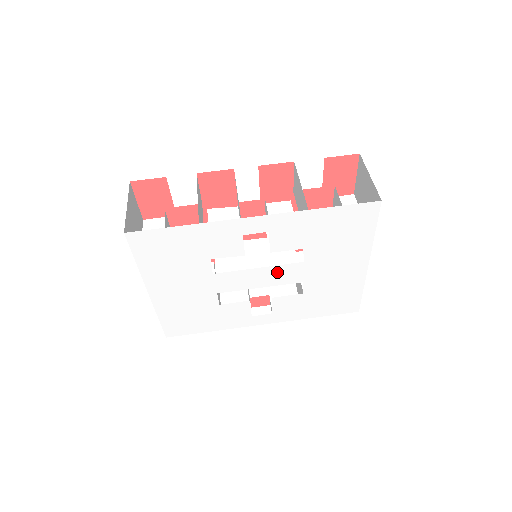
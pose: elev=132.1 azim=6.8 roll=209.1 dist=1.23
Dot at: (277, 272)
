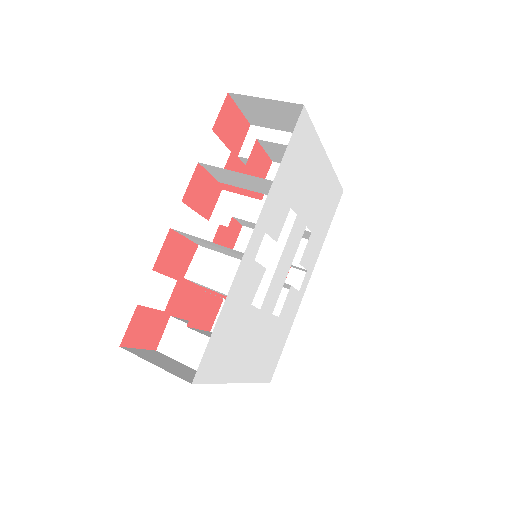
Dot at: (289, 246)
